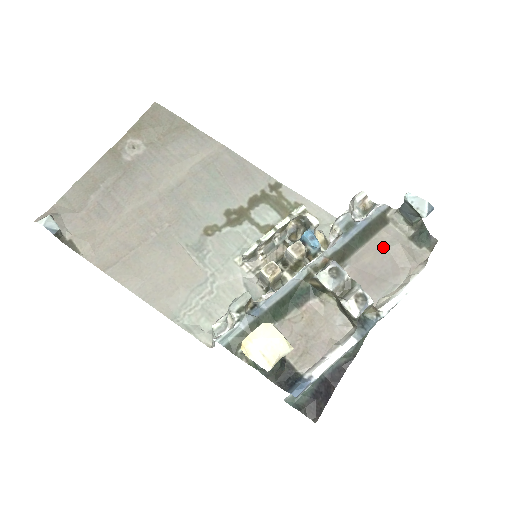
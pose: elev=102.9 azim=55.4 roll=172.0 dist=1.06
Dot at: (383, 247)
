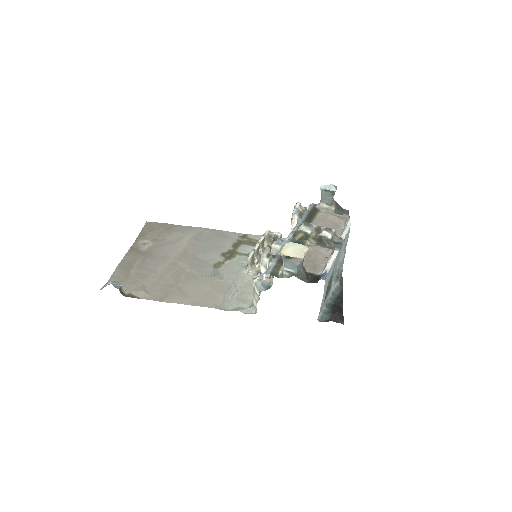
Dot at: (324, 218)
